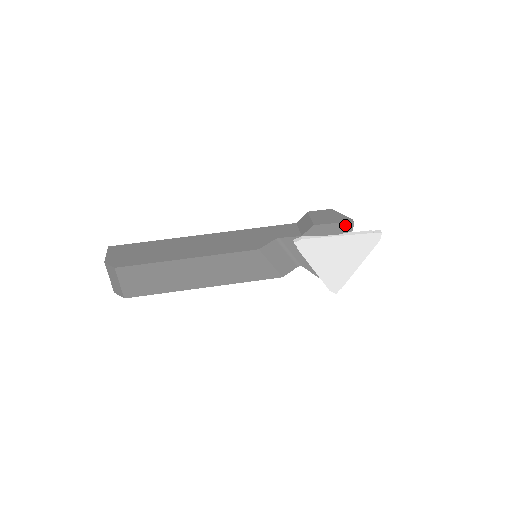
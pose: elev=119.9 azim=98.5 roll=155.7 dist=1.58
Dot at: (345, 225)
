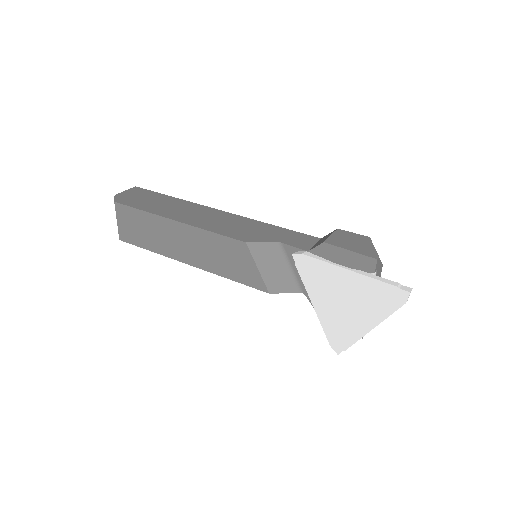
Dot at: (365, 260)
